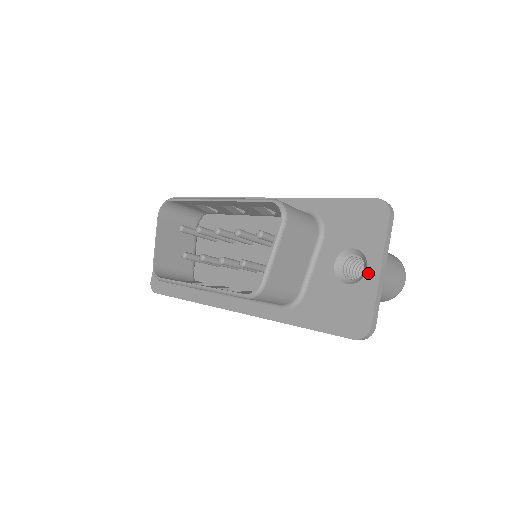
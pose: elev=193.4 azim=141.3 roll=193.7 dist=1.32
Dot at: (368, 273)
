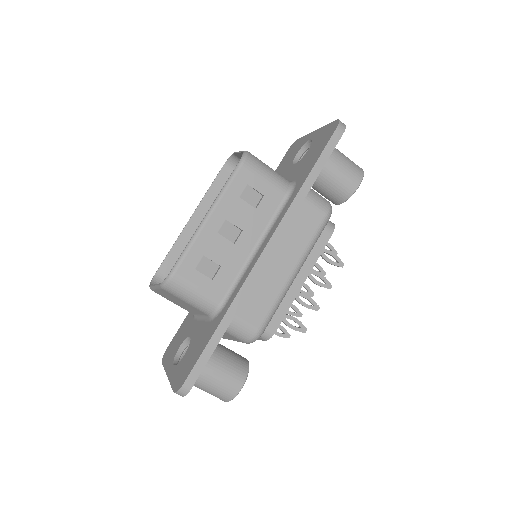
Dot at: (312, 137)
